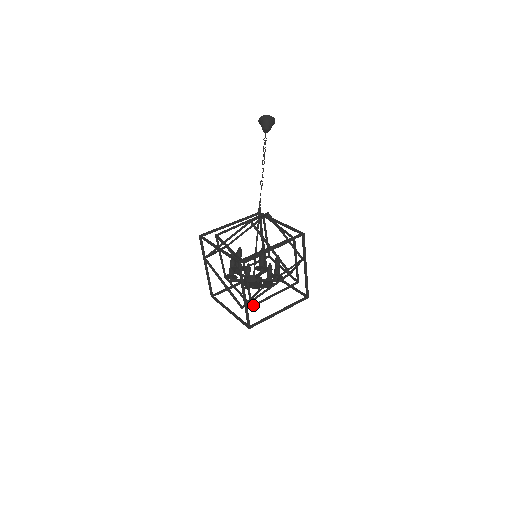
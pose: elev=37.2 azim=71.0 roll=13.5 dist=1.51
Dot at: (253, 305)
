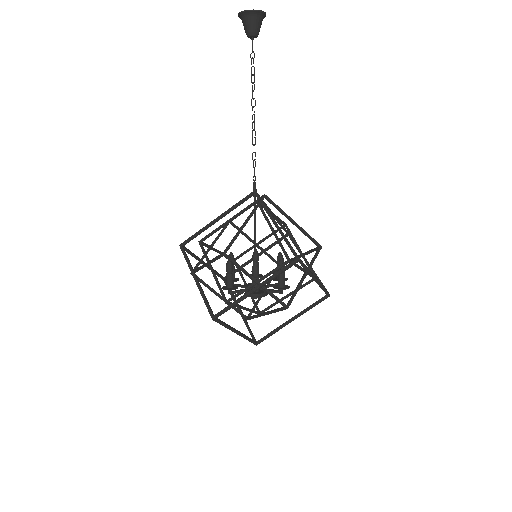
Dot at: occluded
